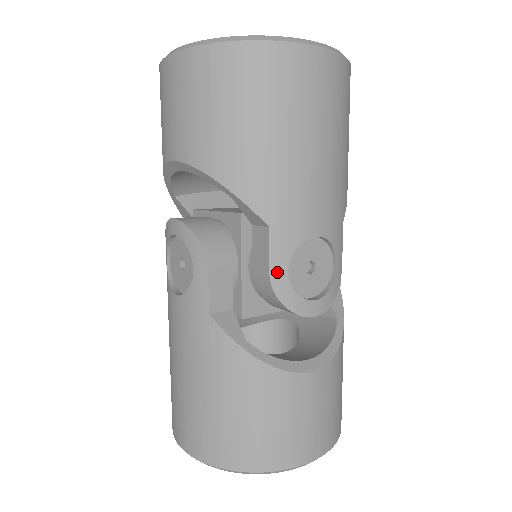
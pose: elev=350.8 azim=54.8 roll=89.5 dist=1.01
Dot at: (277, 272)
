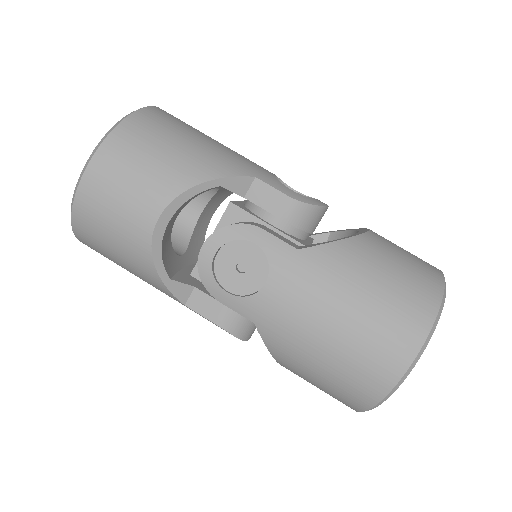
Dot at: (289, 193)
